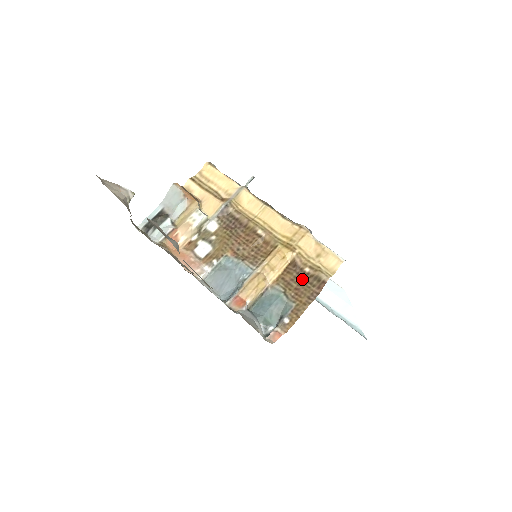
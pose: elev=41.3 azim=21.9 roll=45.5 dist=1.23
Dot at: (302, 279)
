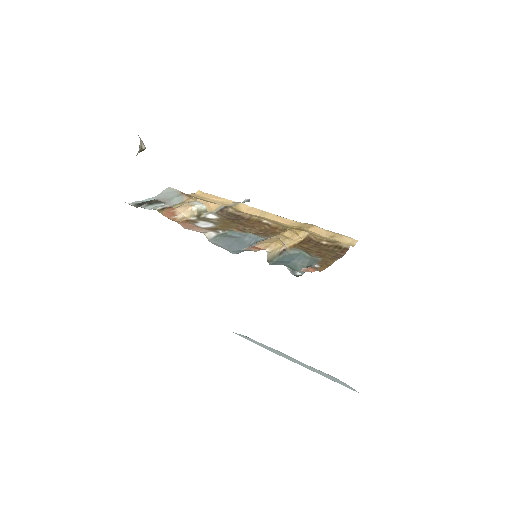
Dot at: (321, 247)
